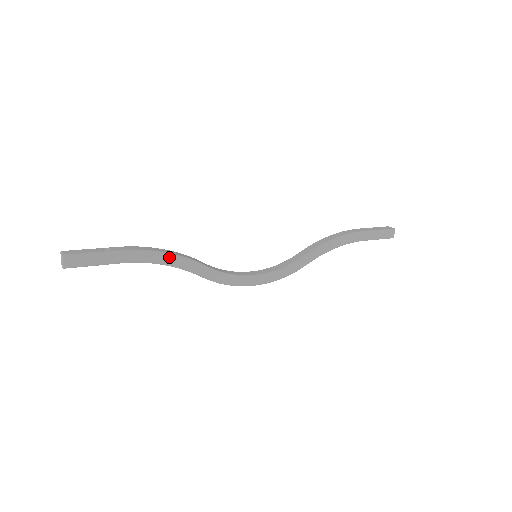
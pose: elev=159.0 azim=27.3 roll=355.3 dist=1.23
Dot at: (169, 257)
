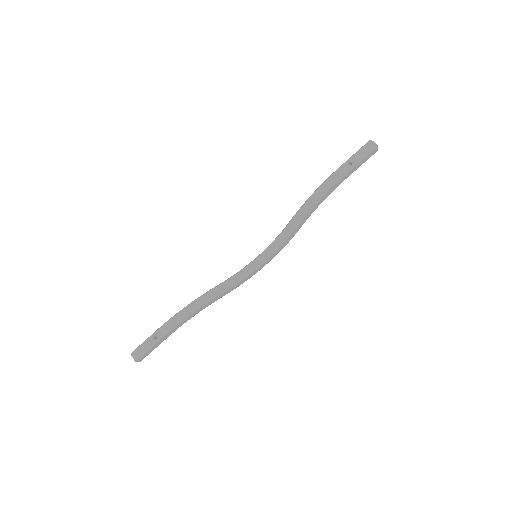
Dot at: (196, 311)
